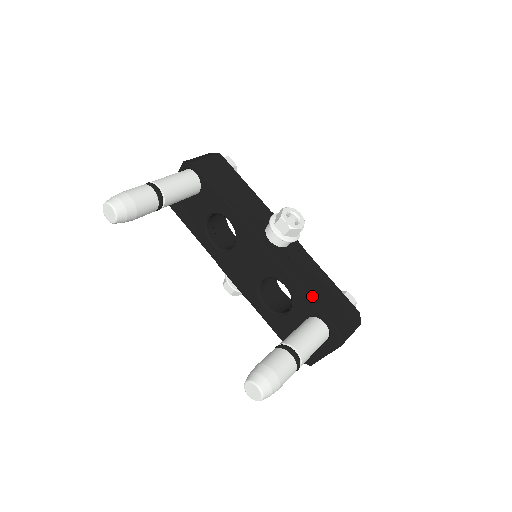
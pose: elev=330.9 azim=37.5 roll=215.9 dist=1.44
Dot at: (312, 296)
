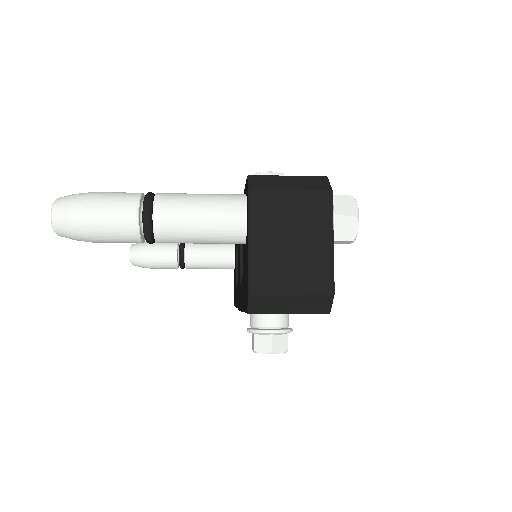
Dot at: occluded
